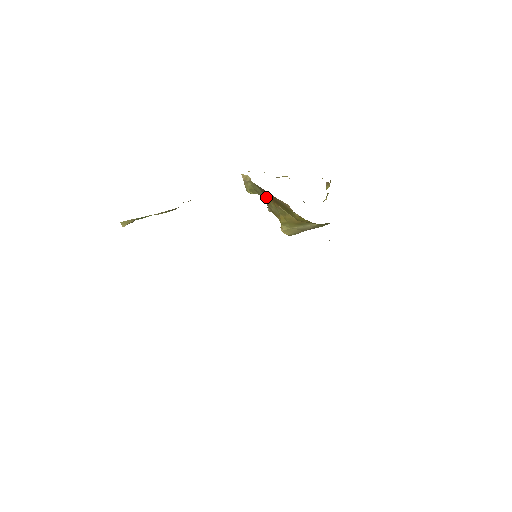
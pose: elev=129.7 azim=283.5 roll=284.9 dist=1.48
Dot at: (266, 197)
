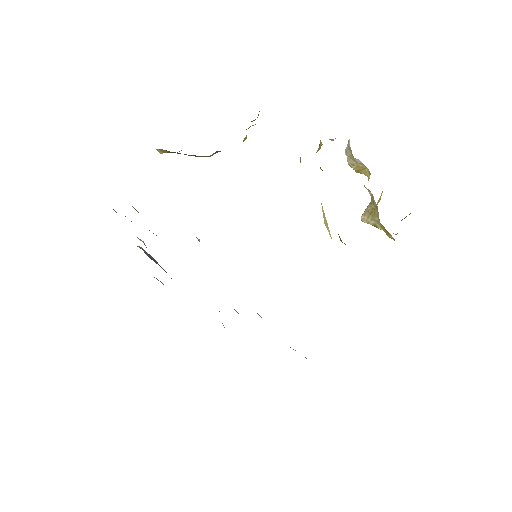
Dot at: occluded
